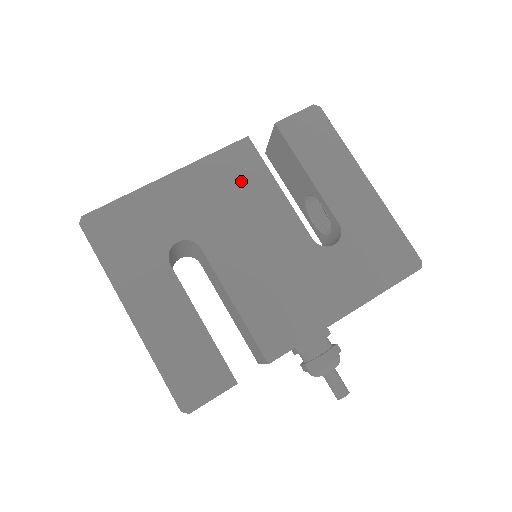
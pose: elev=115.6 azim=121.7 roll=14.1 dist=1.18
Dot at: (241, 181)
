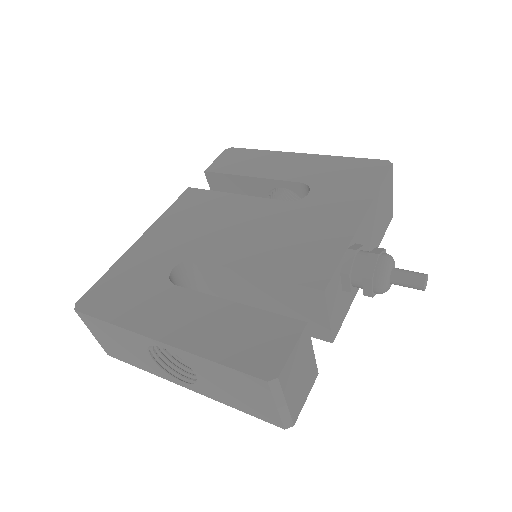
Dot at: (201, 209)
